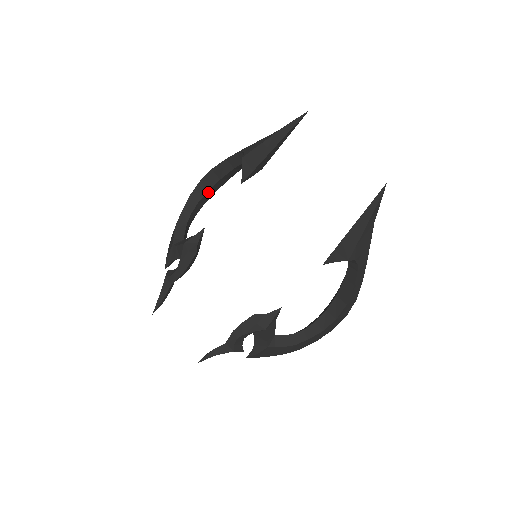
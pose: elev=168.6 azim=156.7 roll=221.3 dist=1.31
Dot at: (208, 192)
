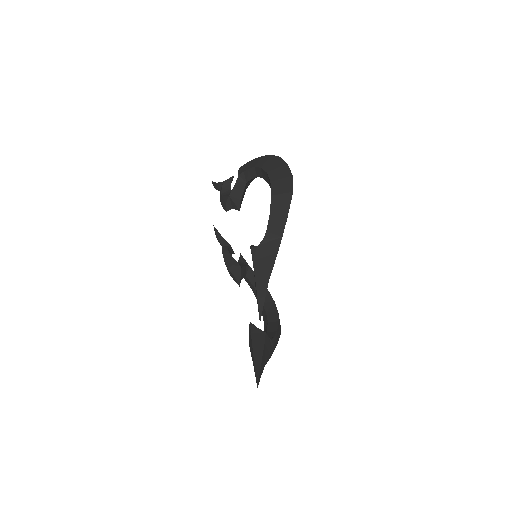
Dot at: occluded
